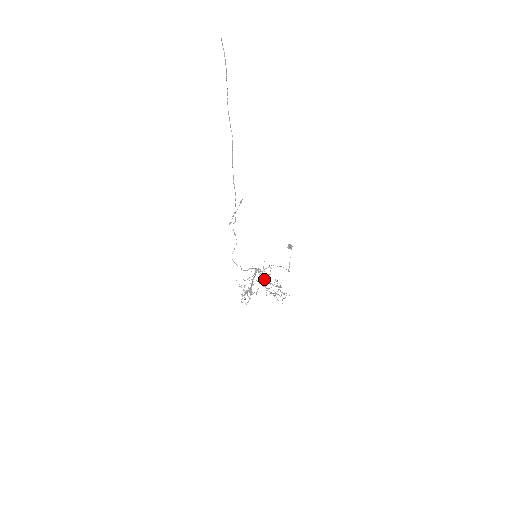
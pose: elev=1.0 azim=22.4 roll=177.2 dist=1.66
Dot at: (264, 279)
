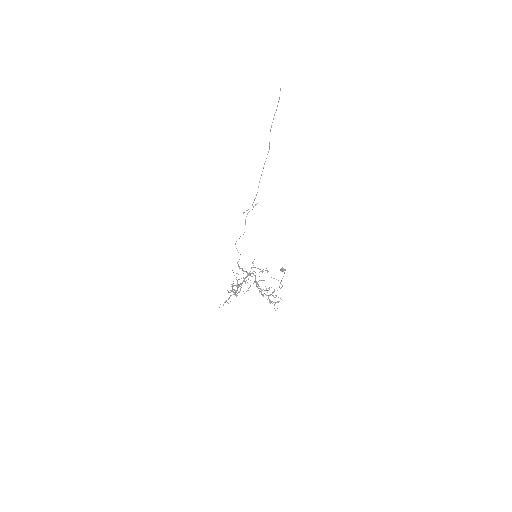
Dot at: occluded
